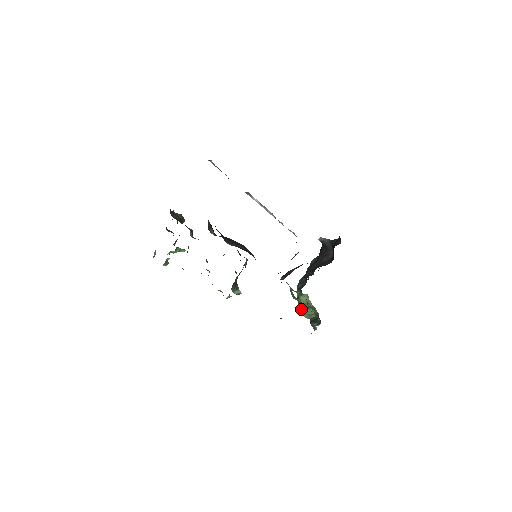
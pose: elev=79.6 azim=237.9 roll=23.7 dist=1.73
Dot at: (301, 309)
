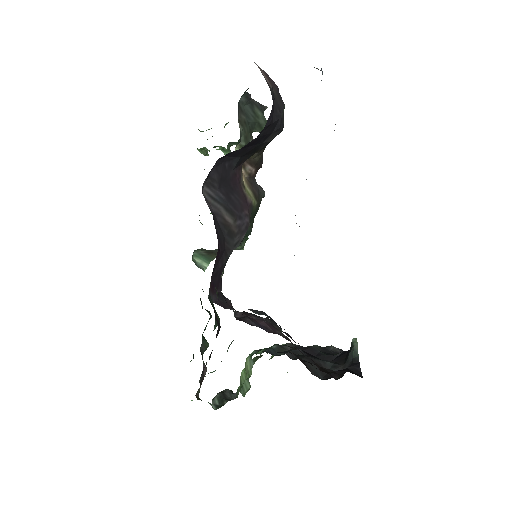
Dot at: occluded
